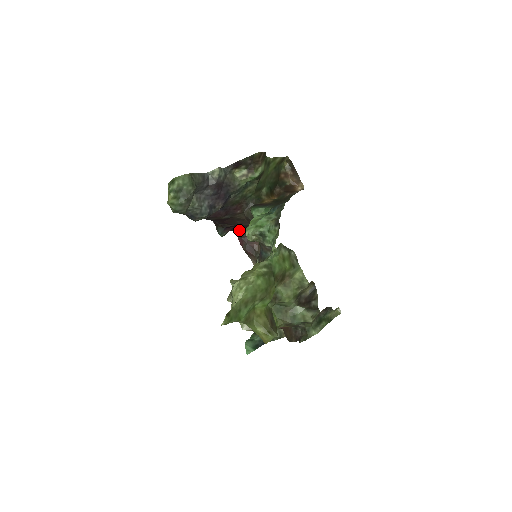
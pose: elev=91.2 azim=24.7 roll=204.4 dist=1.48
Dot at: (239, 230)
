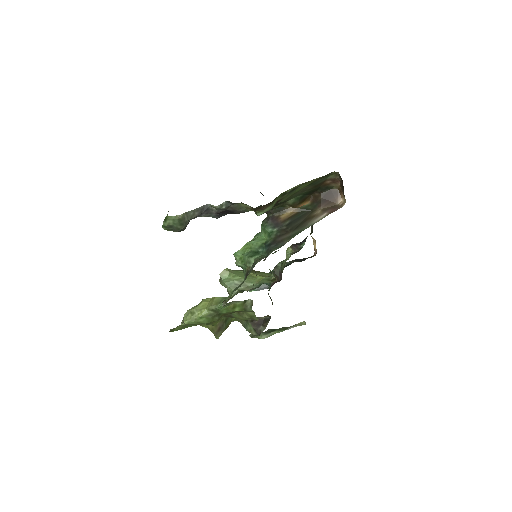
Dot at: occluded
